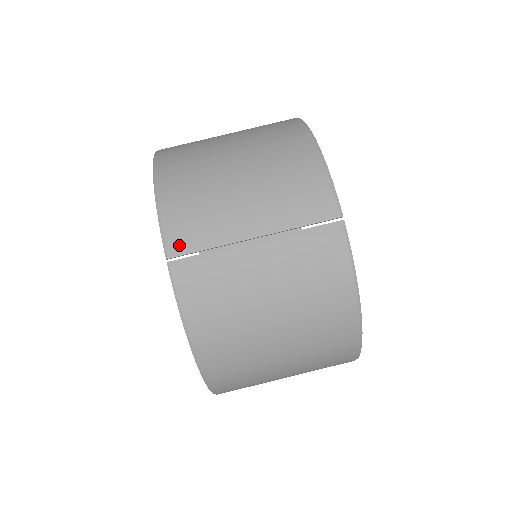
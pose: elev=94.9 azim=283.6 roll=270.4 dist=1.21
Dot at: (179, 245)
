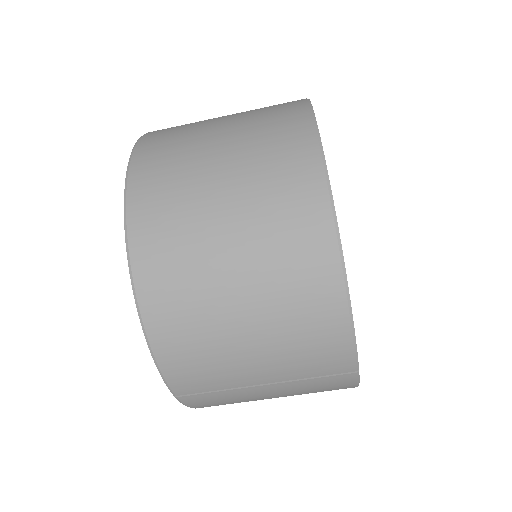
Dot at: (185, 389)
